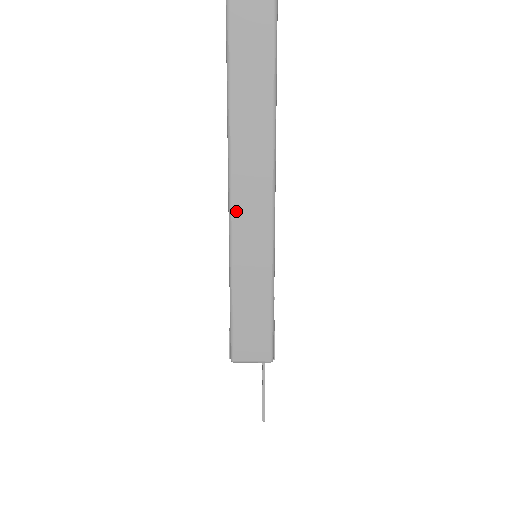
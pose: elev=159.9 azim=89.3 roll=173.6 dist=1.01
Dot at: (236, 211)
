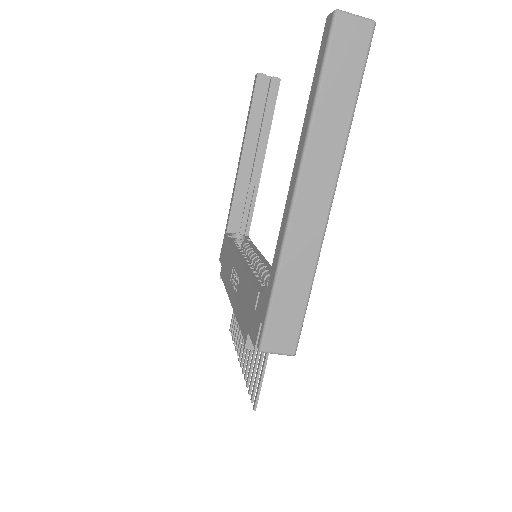
Dot at: (296, 215)
